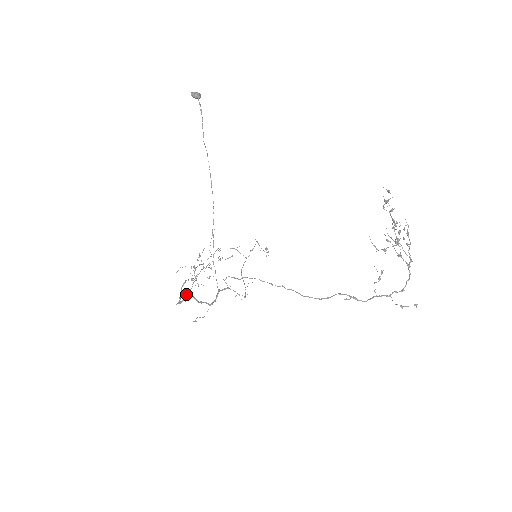
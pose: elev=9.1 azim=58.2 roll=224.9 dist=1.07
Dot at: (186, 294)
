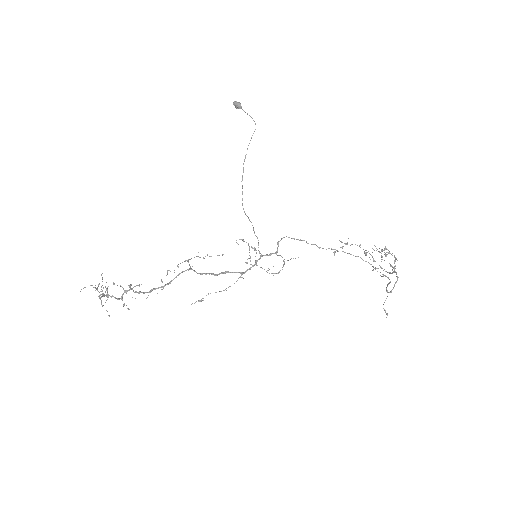
Dot at: (179, 274)
